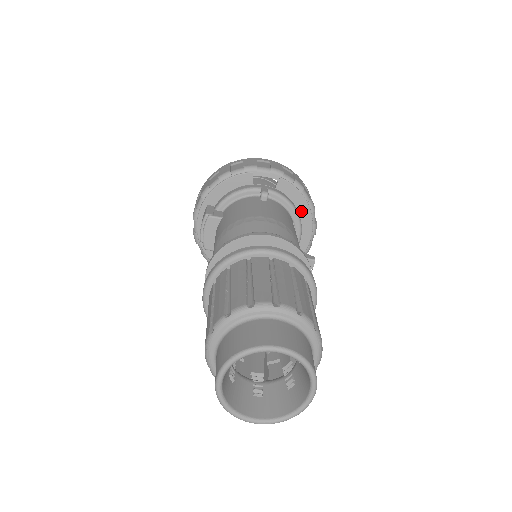
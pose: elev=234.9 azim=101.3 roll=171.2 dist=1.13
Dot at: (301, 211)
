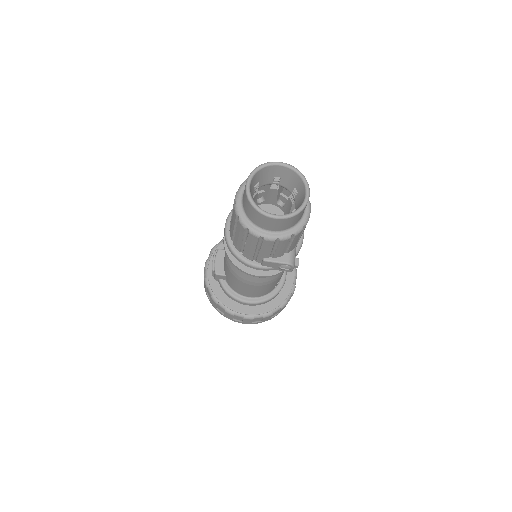
Dot at: occluded
